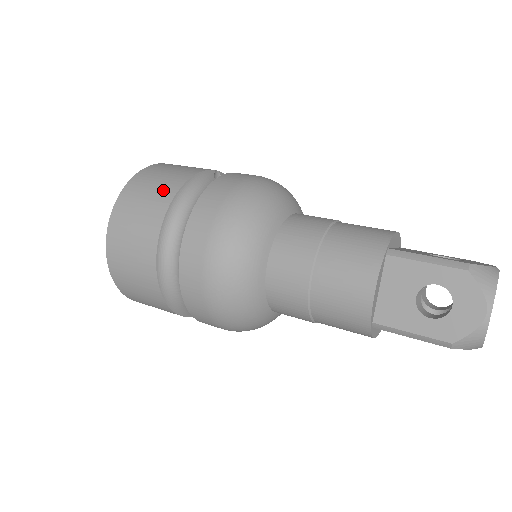
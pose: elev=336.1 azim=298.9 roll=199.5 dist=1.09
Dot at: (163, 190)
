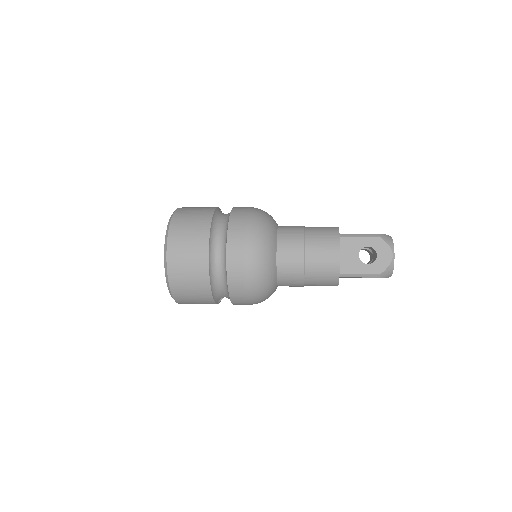
Dot at: (201, 220)
